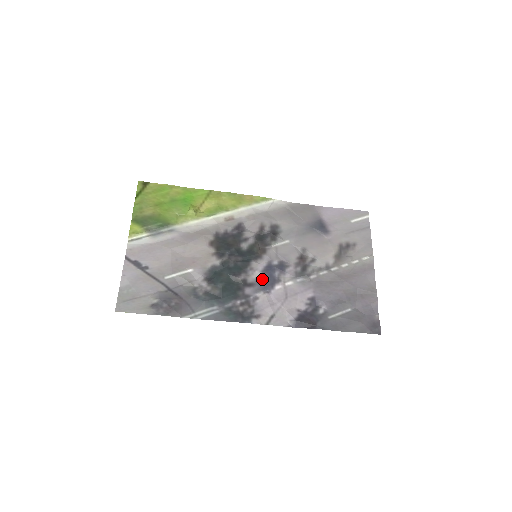
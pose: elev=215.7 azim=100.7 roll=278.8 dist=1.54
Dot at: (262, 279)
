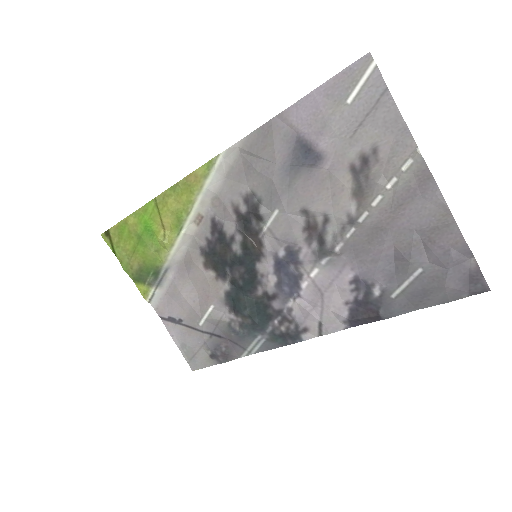
Dot at: (281, 284)
